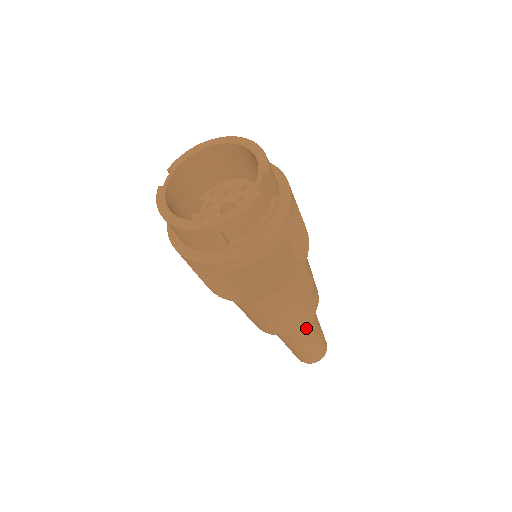
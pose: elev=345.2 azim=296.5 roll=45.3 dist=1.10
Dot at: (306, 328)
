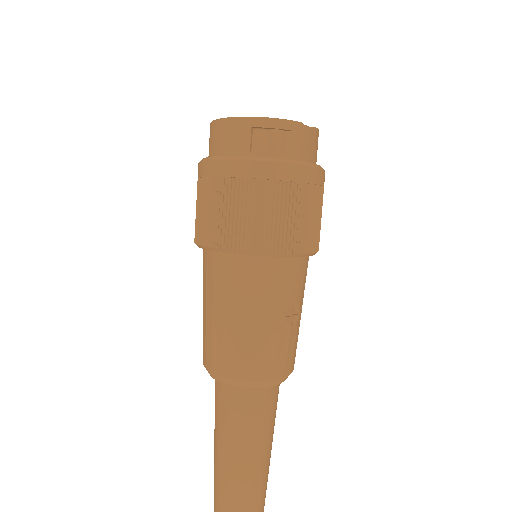
Dot at: (256, 411)
